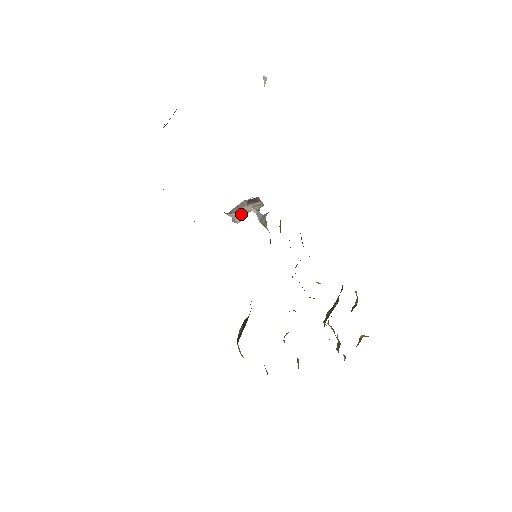
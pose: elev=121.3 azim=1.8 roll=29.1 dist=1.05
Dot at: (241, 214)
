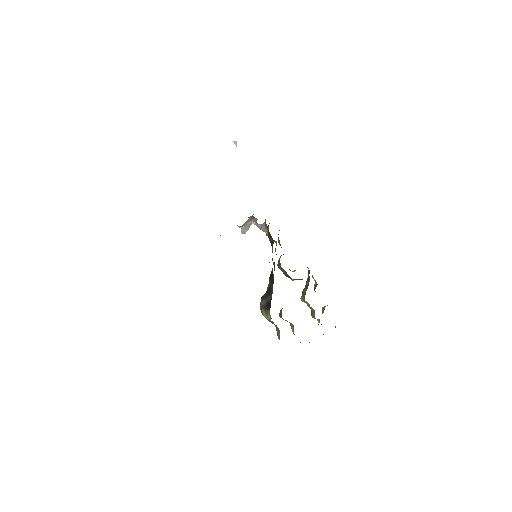
Dot at: (247, 226)
